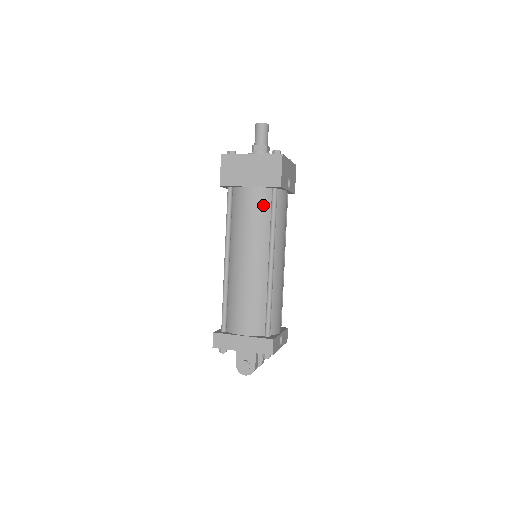
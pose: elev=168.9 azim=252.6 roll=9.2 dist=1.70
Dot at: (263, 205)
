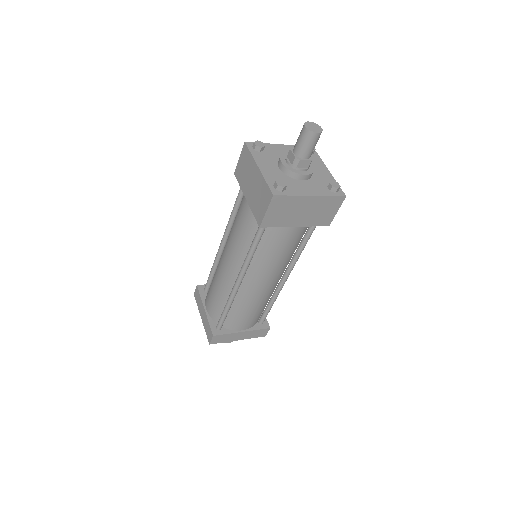
Dot at: (300, 237)
